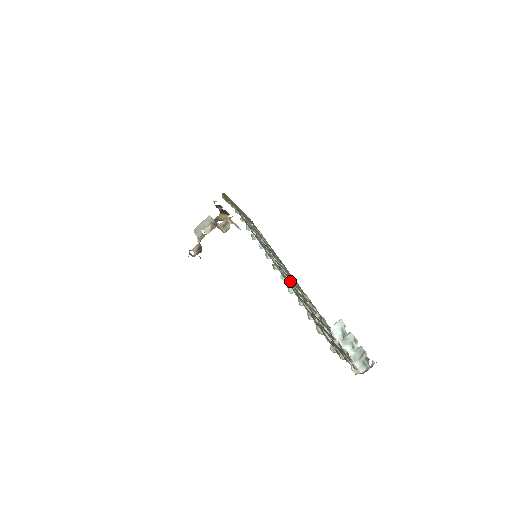
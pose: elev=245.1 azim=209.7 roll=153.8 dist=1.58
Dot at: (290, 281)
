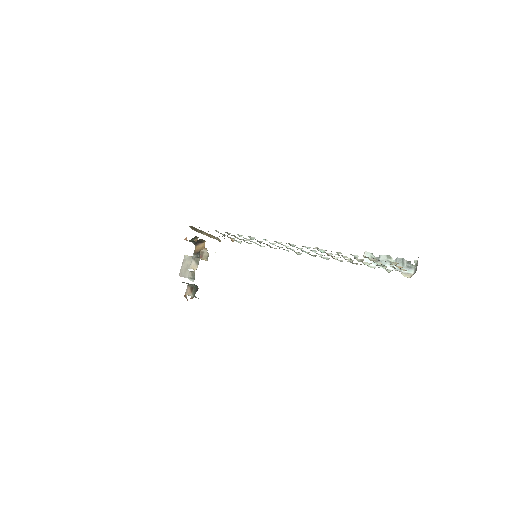
Dot at: occluded
